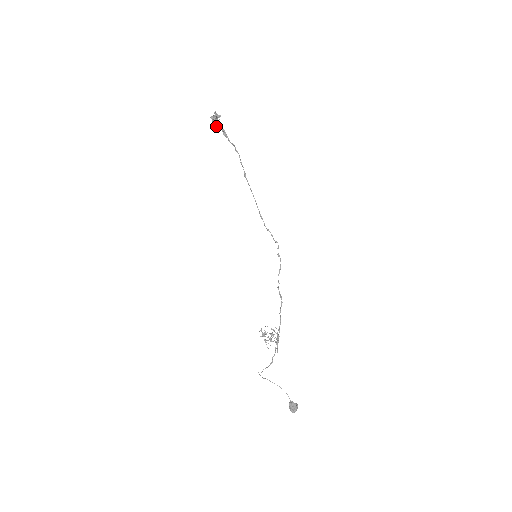
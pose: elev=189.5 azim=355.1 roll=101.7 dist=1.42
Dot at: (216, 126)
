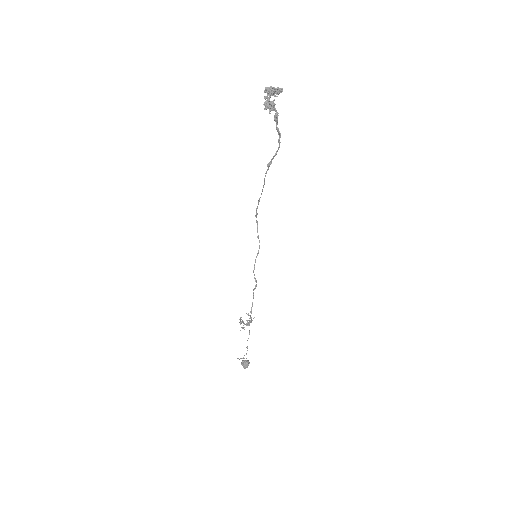
Dot at: (270, 105)
